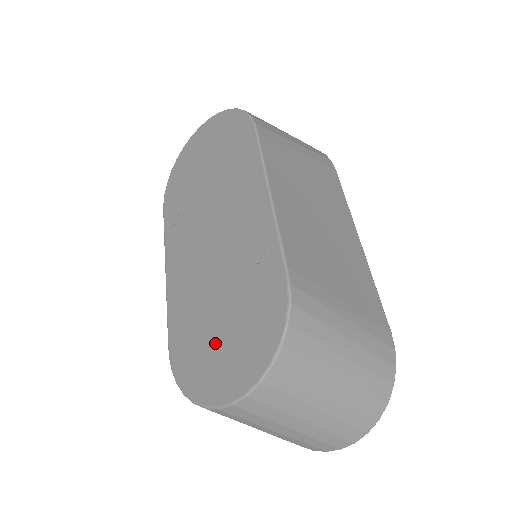
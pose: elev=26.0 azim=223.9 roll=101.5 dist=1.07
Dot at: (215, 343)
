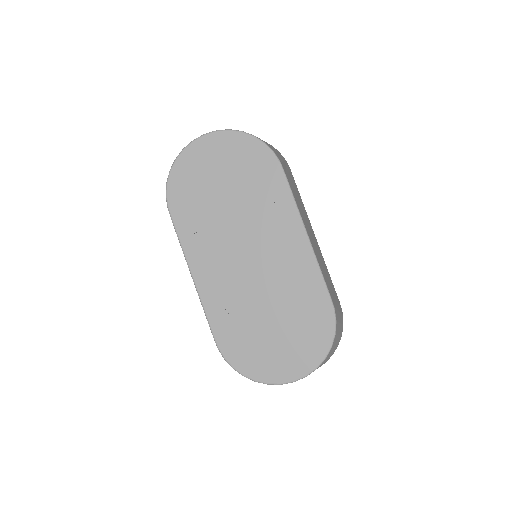
Dot at: (270, 342)
